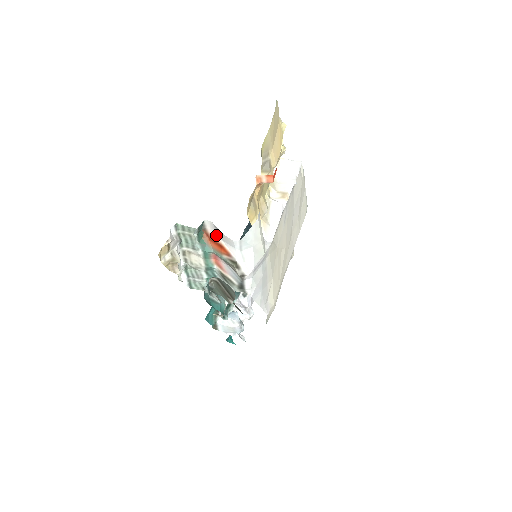
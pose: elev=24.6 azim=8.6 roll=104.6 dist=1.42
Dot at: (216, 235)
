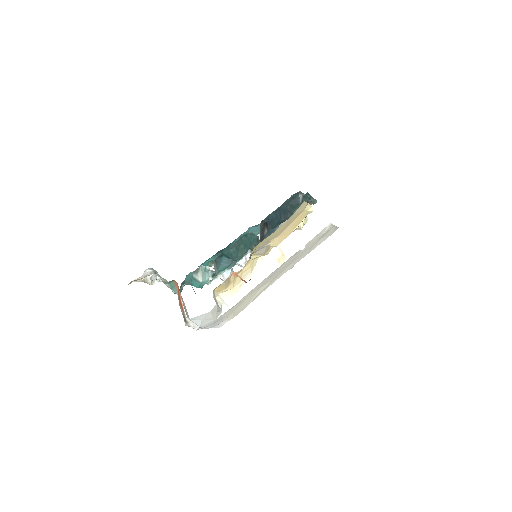
Dot at: occluded
